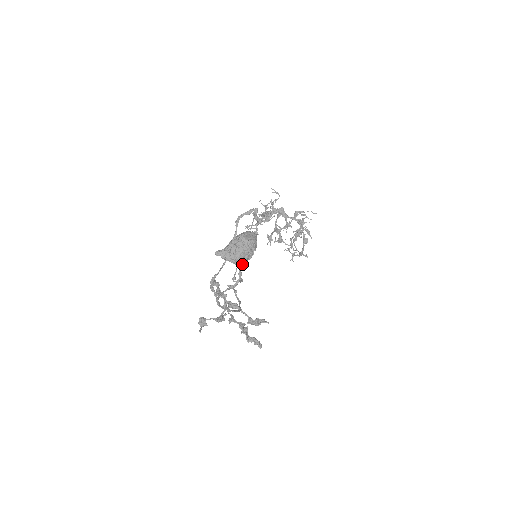
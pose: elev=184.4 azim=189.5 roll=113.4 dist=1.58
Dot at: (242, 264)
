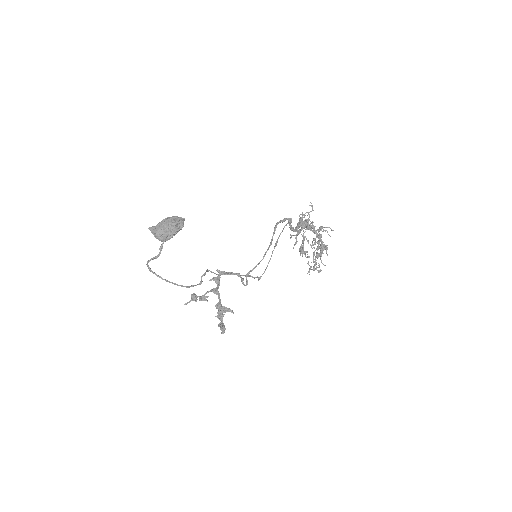
Dot at: (165, 241)
